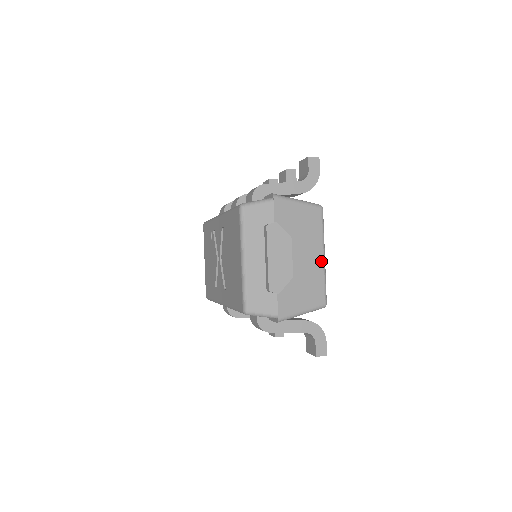
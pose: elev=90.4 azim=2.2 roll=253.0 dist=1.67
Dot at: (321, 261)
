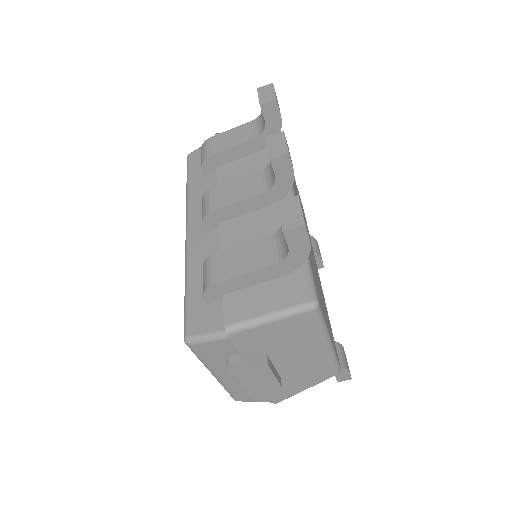
Dot at: (325, 350)
